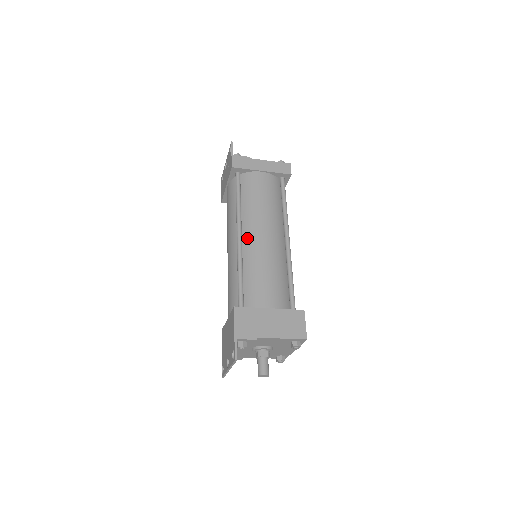
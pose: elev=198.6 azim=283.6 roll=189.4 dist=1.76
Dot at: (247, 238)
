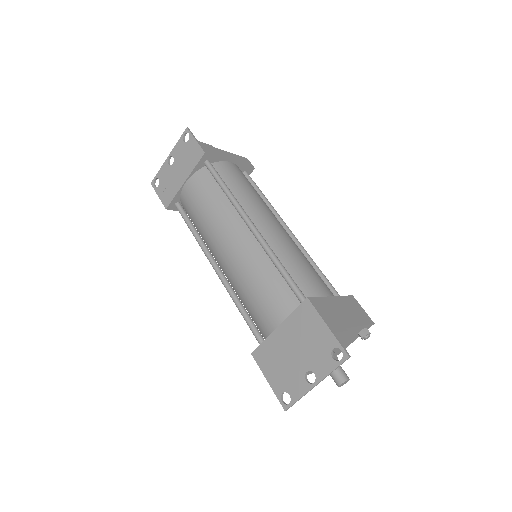
Dot at: (261, 228)
